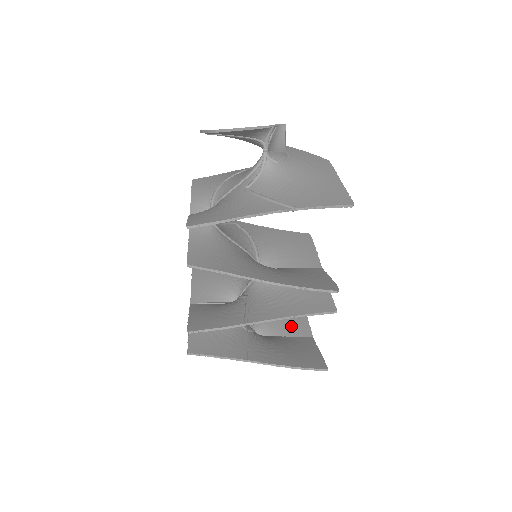
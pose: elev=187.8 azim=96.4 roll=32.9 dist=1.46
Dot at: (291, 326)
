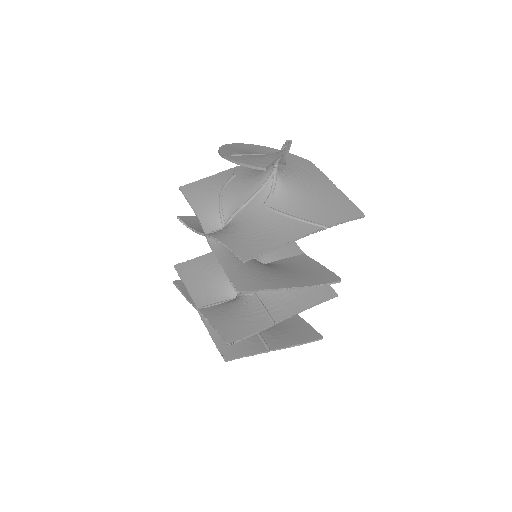
Dot at: occluded
